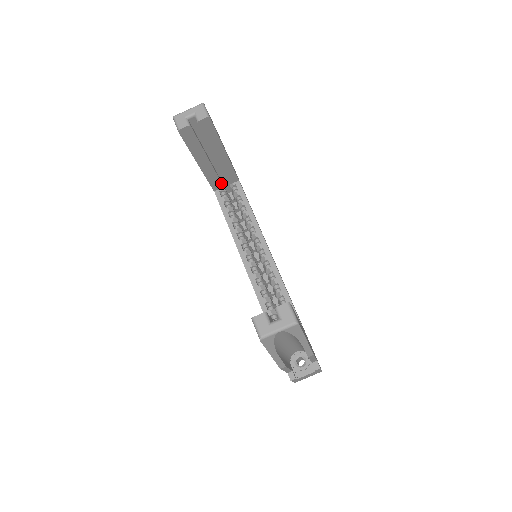
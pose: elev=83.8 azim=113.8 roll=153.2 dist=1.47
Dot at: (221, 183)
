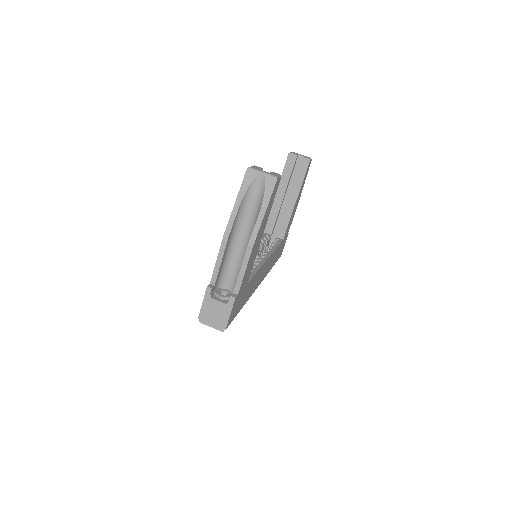
Dot at: (273, 229)
